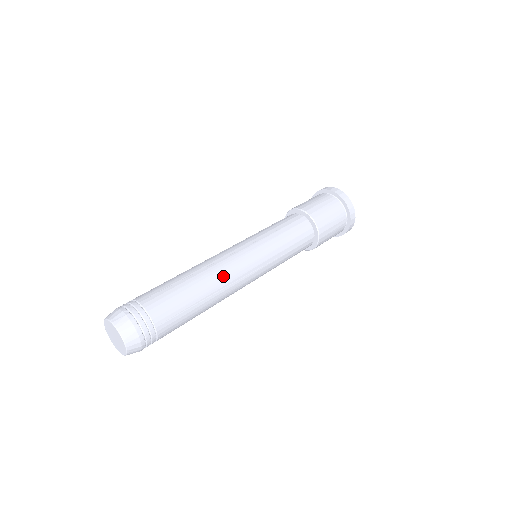
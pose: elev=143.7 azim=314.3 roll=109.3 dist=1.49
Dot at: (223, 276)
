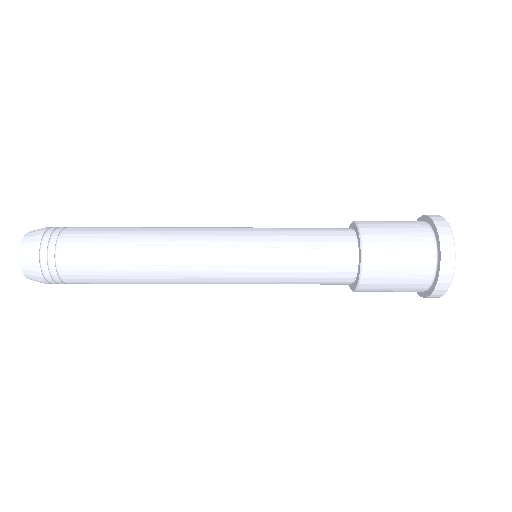
Dot at: (175, 233)
